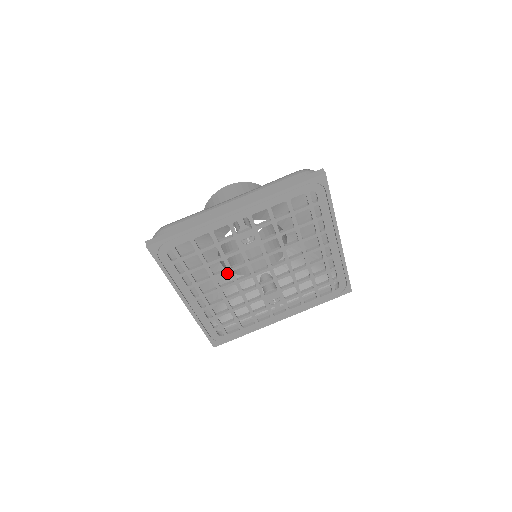
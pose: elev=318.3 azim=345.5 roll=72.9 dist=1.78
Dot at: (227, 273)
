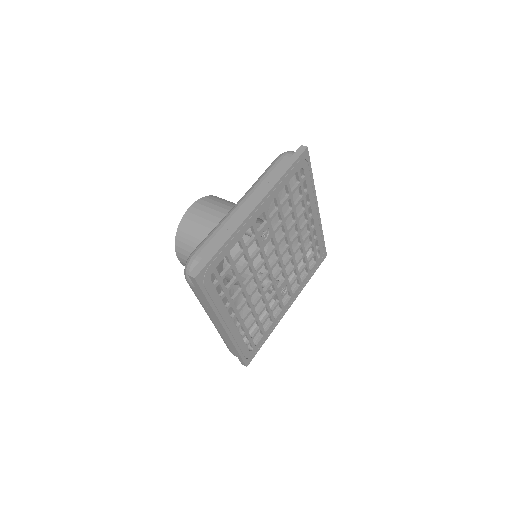
Dot at: occluded
